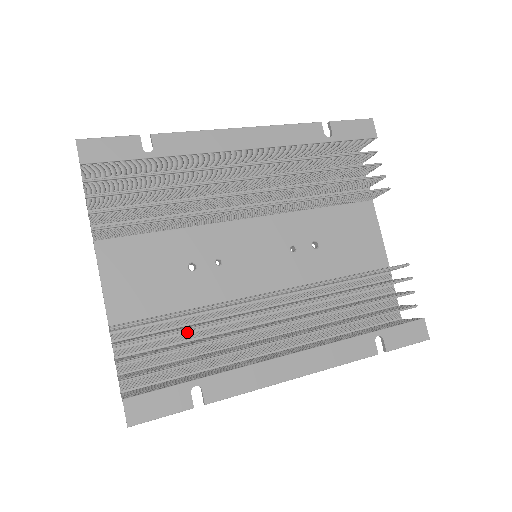
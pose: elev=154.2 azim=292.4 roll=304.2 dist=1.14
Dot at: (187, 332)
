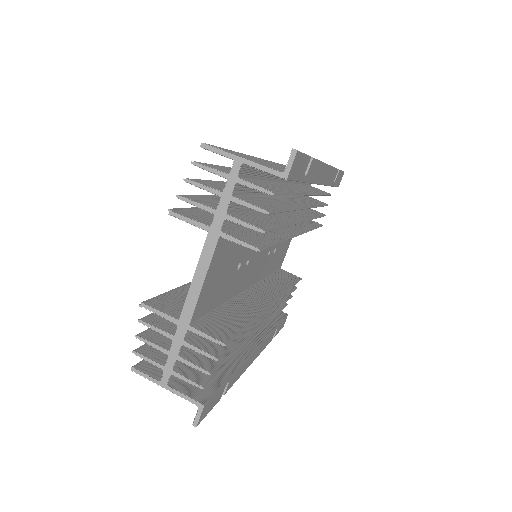
Dot at: occluded
